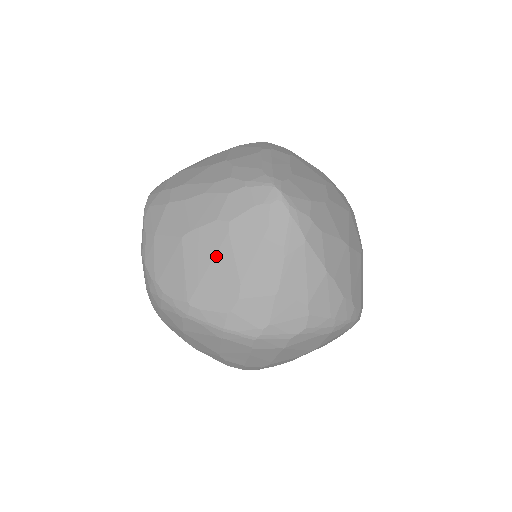
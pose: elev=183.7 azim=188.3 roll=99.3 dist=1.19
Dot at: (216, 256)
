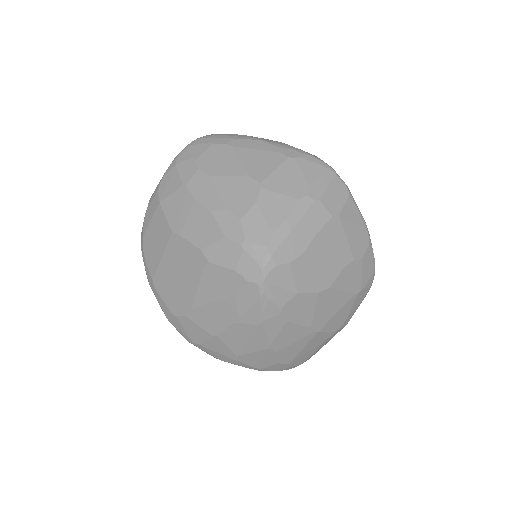
Dot at: (186, 274)
